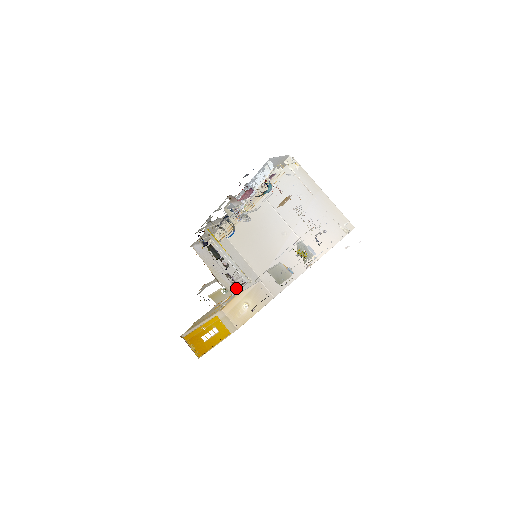
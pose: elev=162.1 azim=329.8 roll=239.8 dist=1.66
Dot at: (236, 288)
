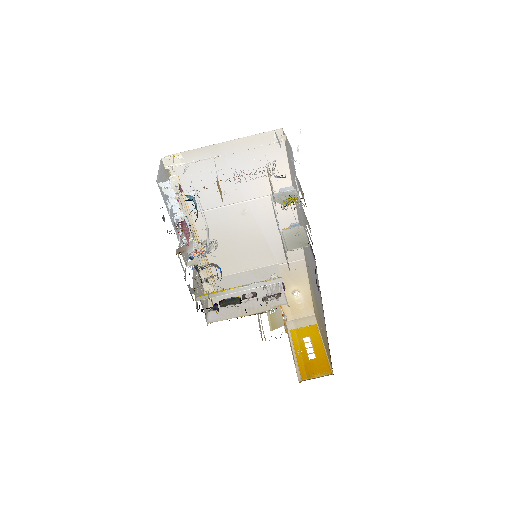
Dot at: occluded
